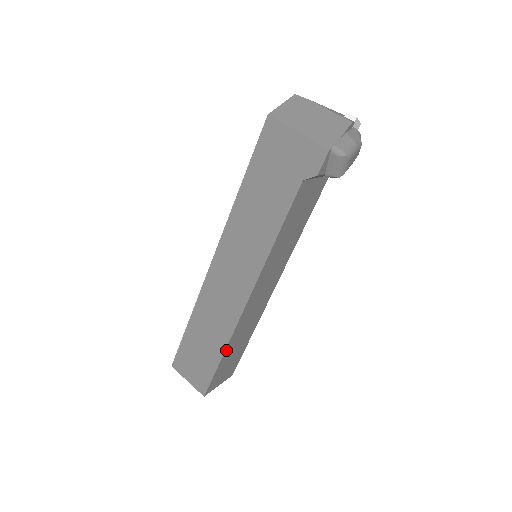
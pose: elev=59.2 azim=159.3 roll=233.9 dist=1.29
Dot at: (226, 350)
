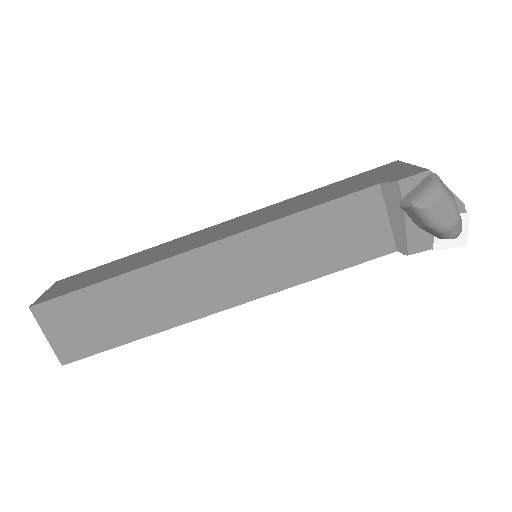
Dot at: (120, 279)
